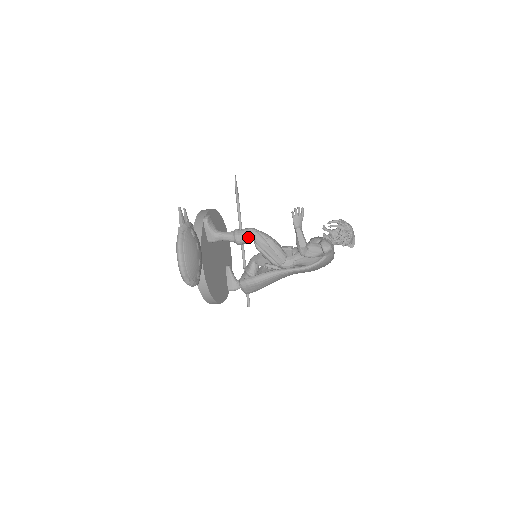
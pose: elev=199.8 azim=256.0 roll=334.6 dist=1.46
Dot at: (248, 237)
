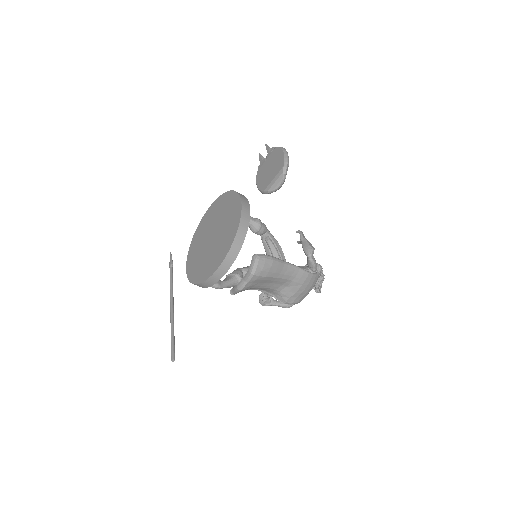
Dot at: (266, 227)
